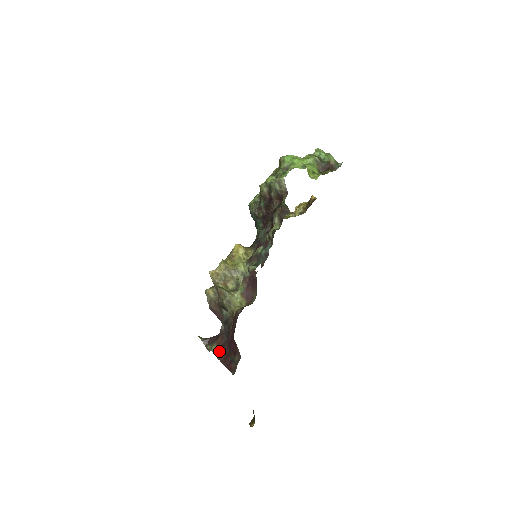
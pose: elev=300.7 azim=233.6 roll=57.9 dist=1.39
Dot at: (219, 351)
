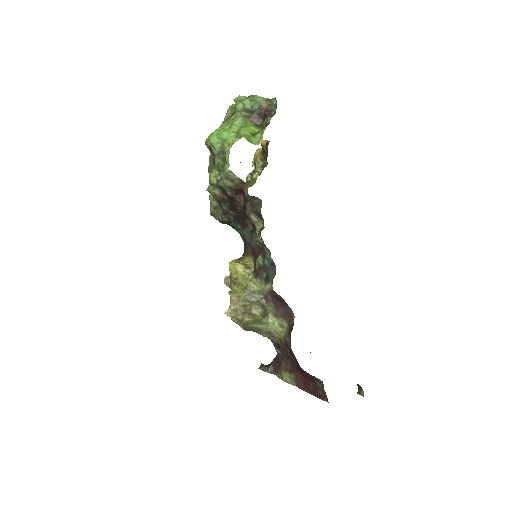
Dot at: (293, 379)
